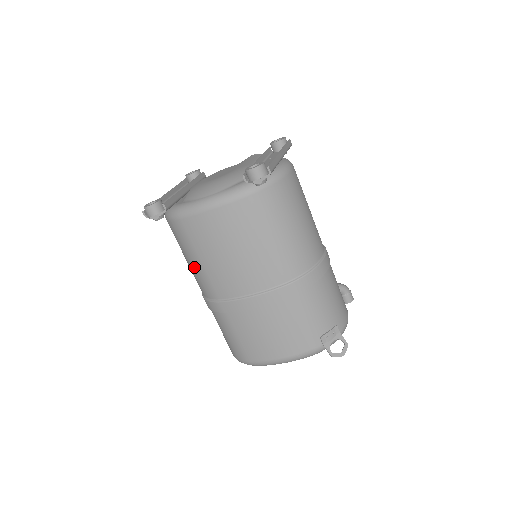
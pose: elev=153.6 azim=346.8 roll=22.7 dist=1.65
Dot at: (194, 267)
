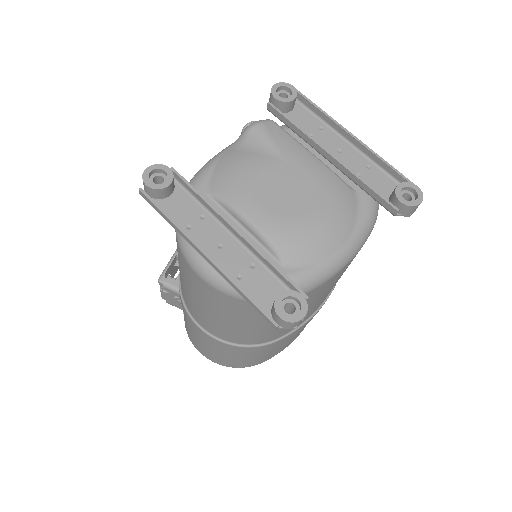
Dot at: (263, 329)
